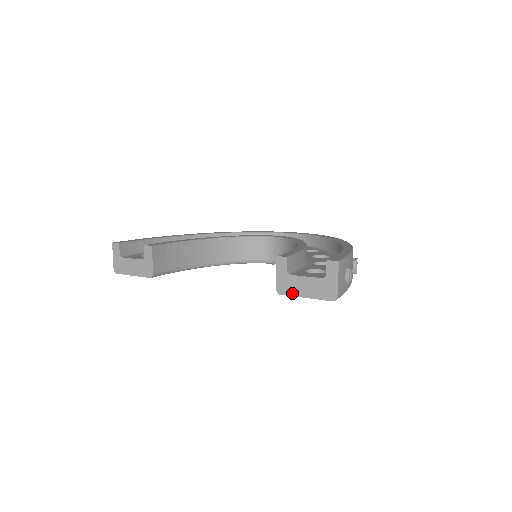
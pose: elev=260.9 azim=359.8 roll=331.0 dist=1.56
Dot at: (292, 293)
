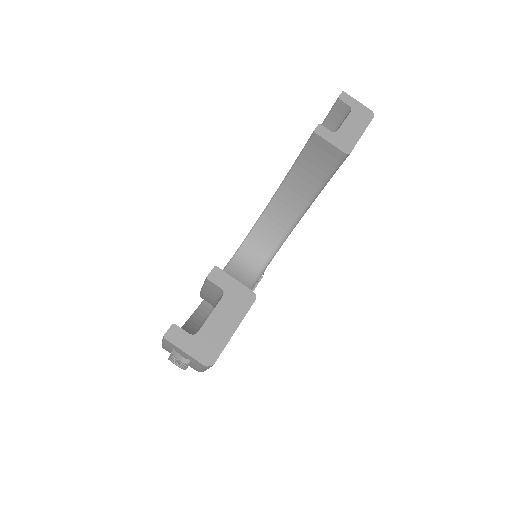
Dot at: (354, 141)
